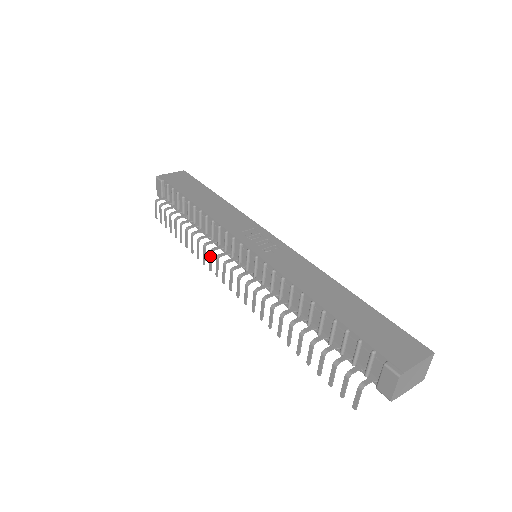
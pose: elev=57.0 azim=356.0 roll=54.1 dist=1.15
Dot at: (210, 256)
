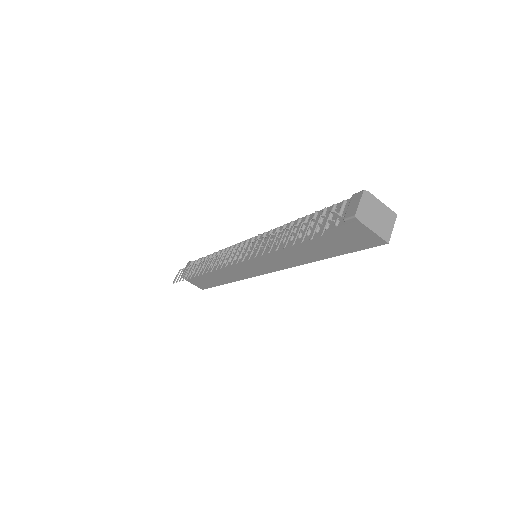
Dot at: (217, 258)
